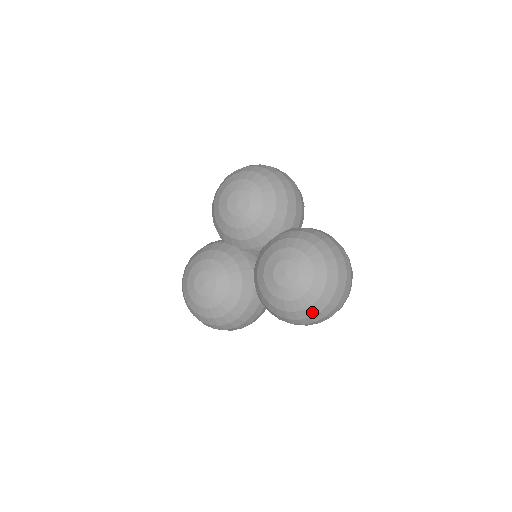
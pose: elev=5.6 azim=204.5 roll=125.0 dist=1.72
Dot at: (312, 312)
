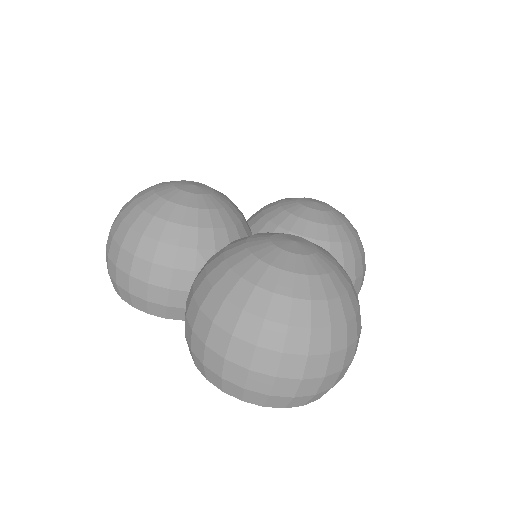
Dot at: (258, 305)
